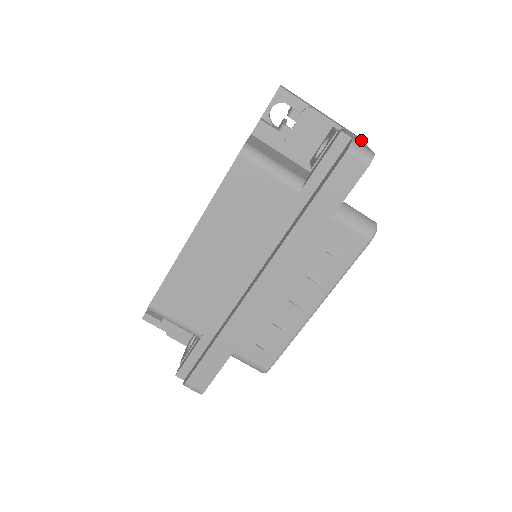
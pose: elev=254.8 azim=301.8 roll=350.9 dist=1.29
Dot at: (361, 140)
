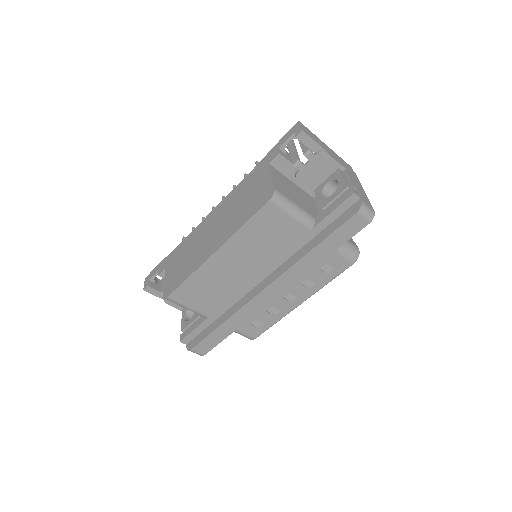
Dot at: (358, 179)
